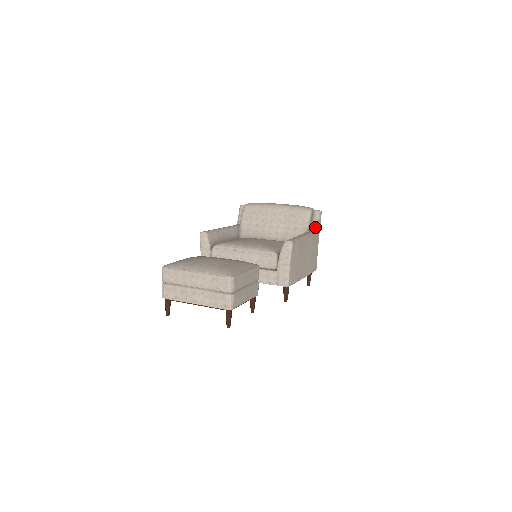
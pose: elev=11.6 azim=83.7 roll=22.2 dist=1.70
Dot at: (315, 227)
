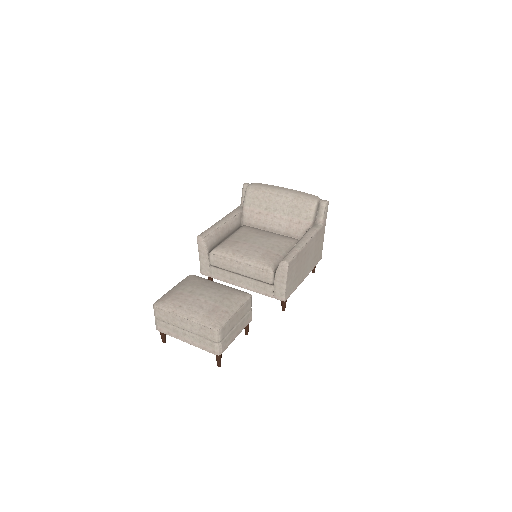
Dot at: (320, 220)
